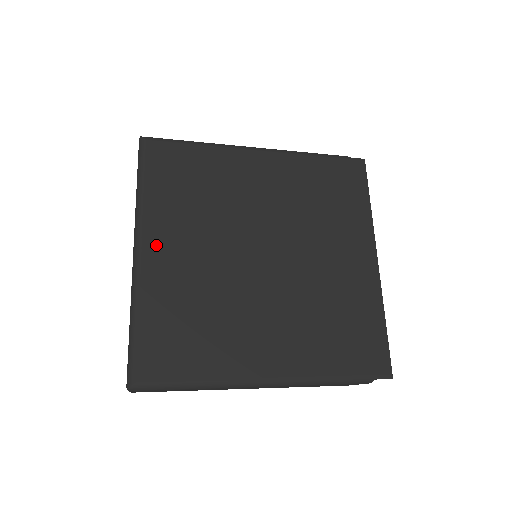
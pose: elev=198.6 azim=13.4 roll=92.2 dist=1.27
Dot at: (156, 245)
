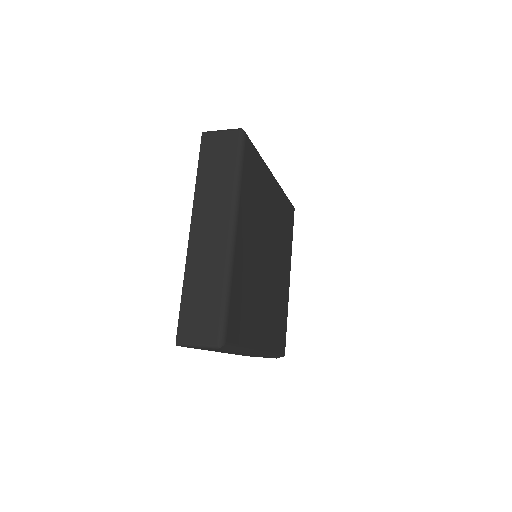
Dot at: (241, 231)
